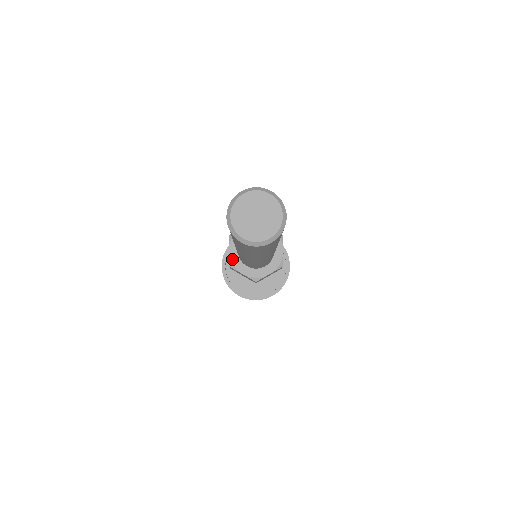
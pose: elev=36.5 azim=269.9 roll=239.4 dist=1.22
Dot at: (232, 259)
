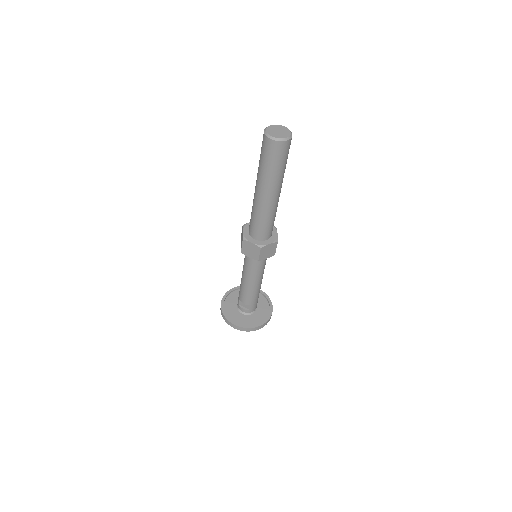
Dot at: (245, 235)
